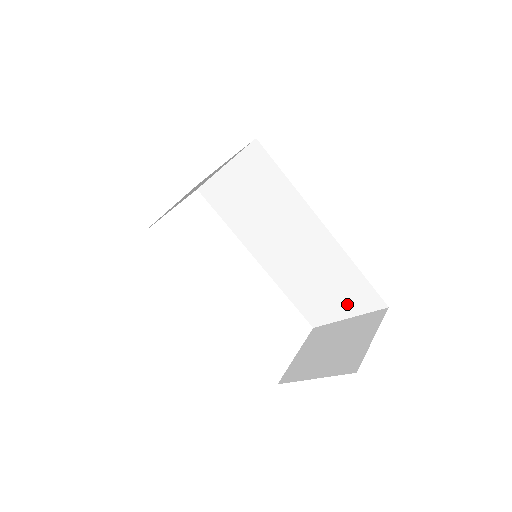
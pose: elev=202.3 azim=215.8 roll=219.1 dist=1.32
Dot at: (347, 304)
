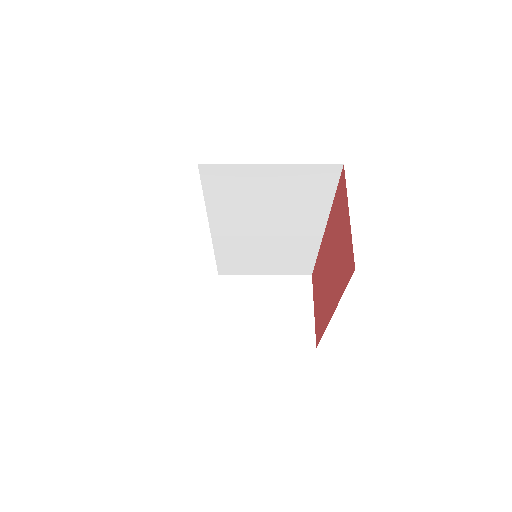
Dot at: (277, 269)
